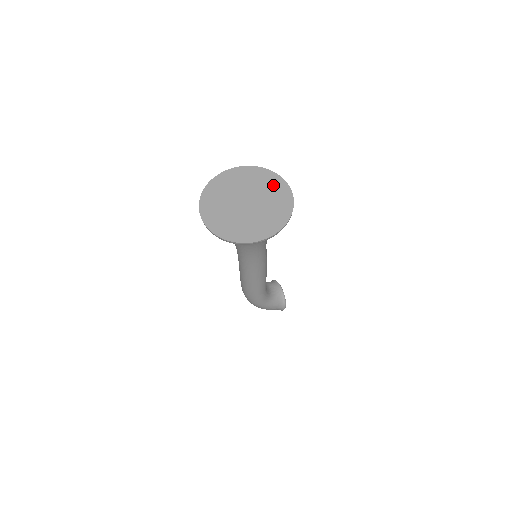
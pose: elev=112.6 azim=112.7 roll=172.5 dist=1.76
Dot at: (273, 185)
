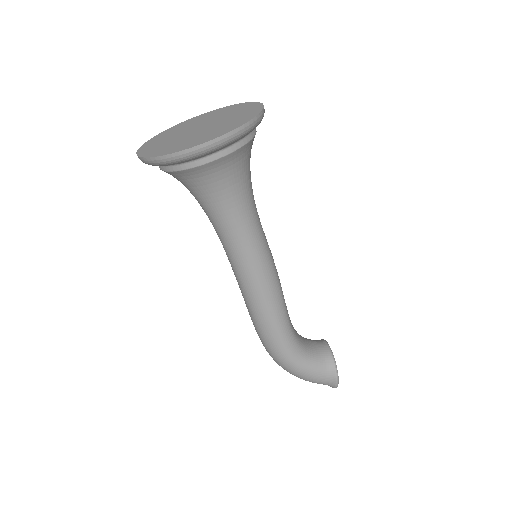
Dot at: (241, 109)
